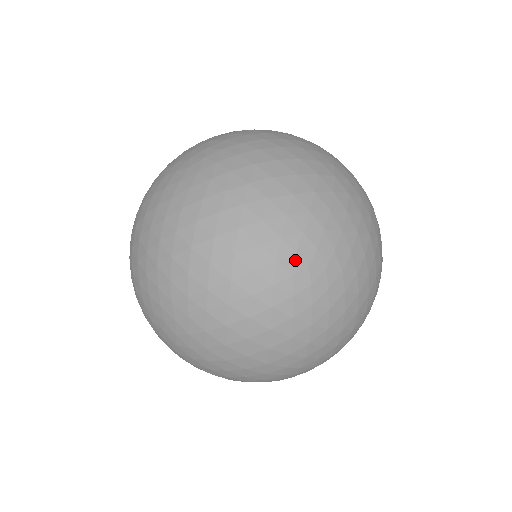
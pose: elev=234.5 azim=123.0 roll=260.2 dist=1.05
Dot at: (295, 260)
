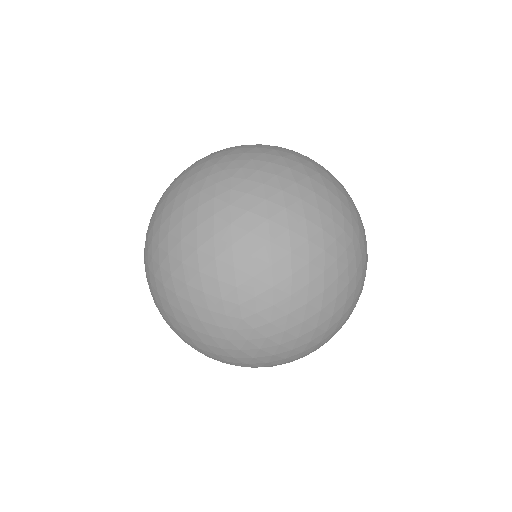
Dot at: (229, 320)
